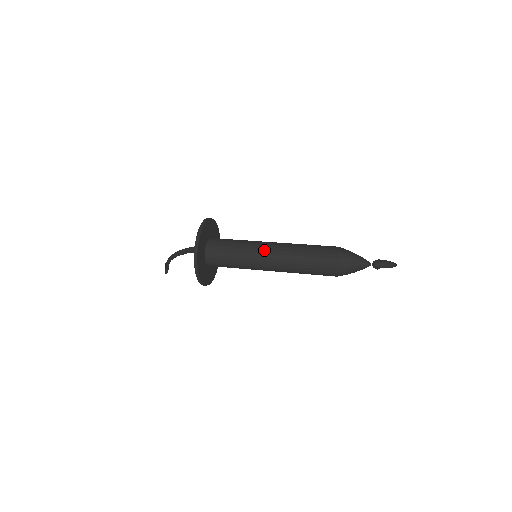
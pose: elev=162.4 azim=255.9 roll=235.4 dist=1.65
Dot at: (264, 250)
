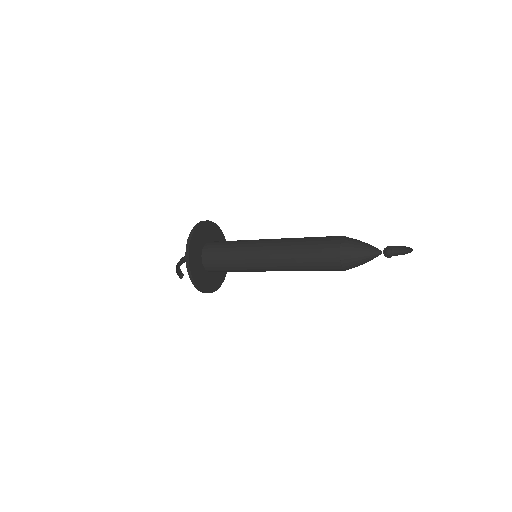
Dot at: (259, 251)
